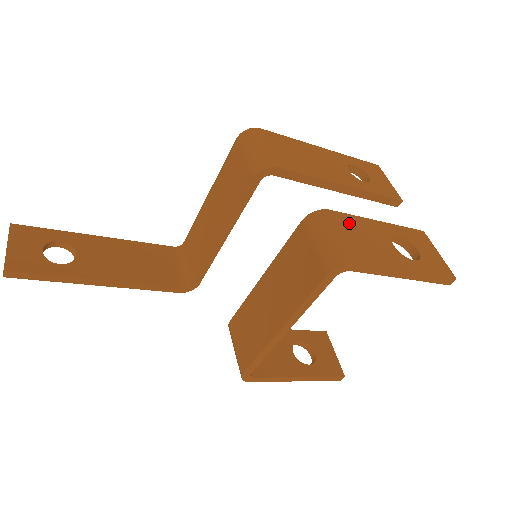
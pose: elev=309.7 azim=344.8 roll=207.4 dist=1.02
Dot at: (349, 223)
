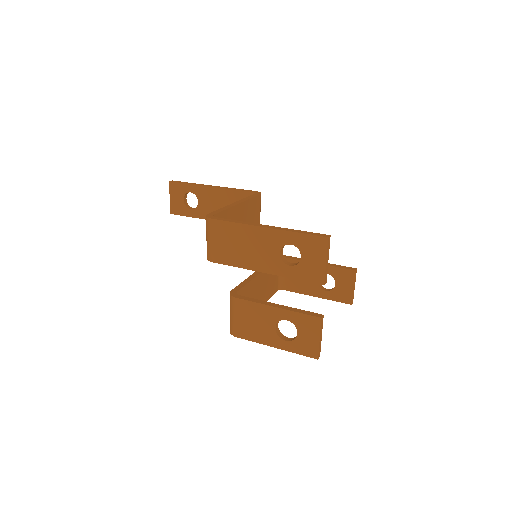
Dot at: (247, 309)
